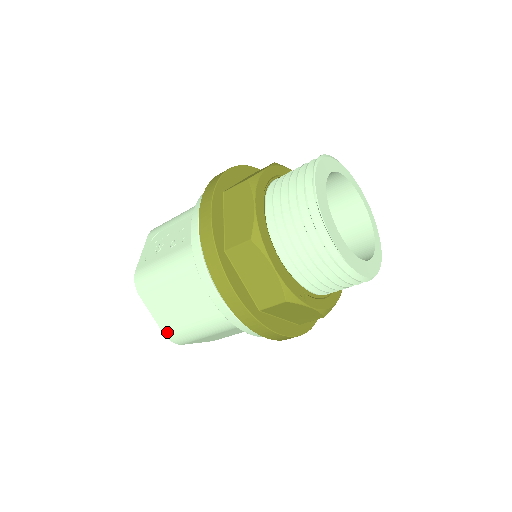
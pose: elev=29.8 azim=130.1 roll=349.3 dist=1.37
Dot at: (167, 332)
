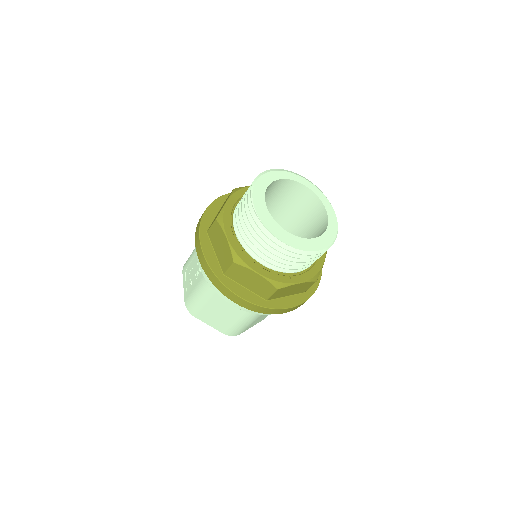
Dot at: (224, 332)
